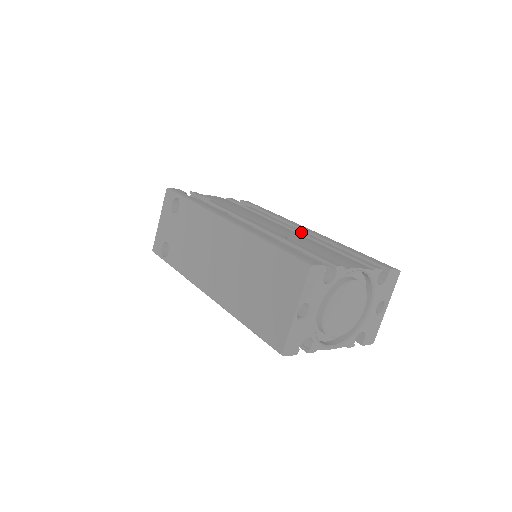
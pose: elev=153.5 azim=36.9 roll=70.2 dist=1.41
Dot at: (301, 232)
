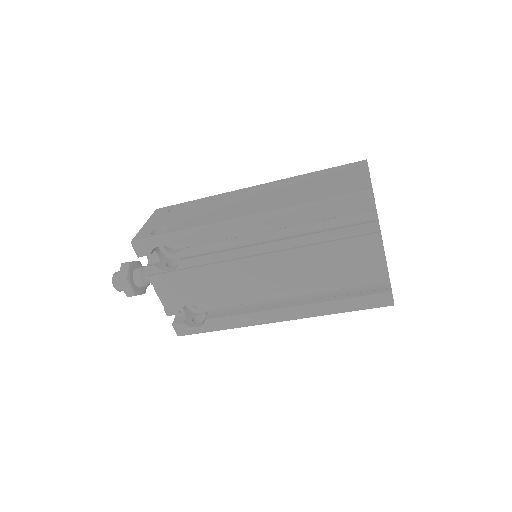
Dot at: occluded
